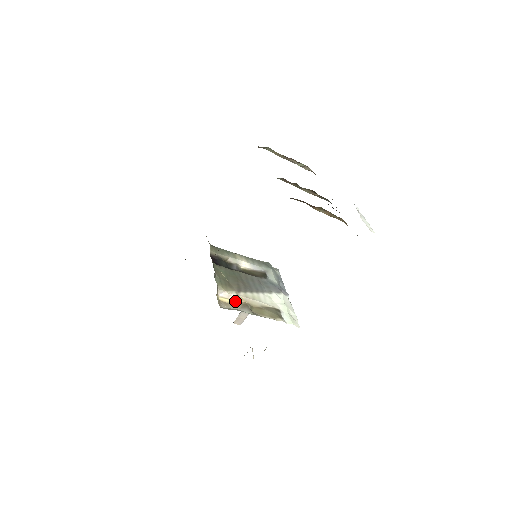
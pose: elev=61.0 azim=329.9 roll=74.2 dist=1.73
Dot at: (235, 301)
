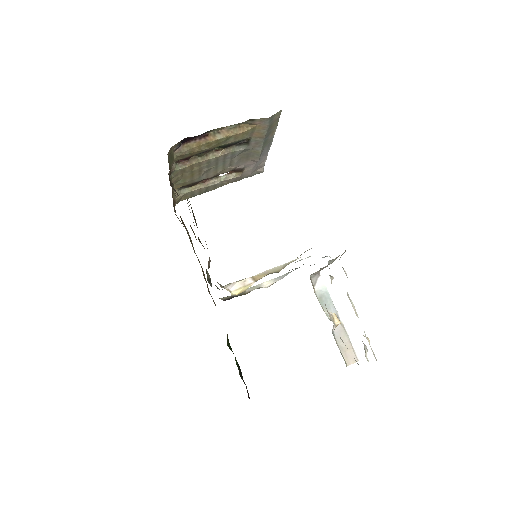
Dot at: occluded
